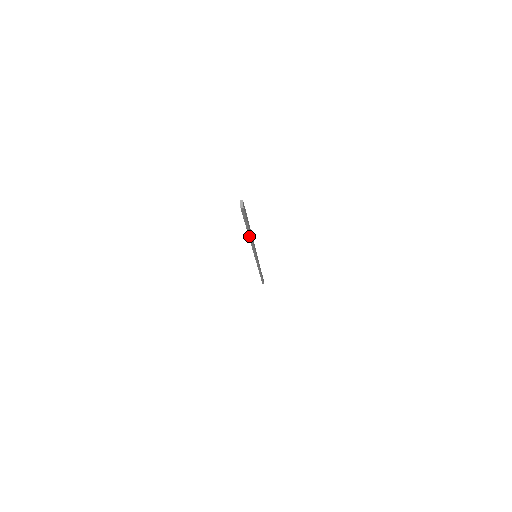
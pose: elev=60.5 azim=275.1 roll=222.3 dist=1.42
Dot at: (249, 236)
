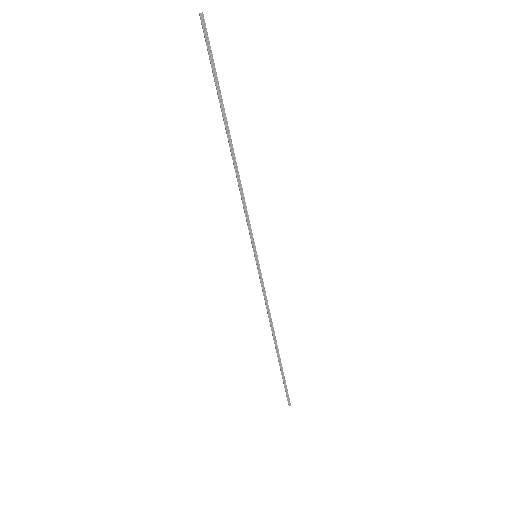
Dot at: (229, 142)
